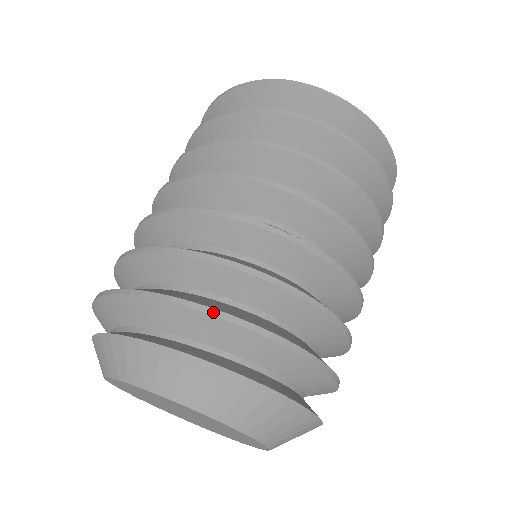
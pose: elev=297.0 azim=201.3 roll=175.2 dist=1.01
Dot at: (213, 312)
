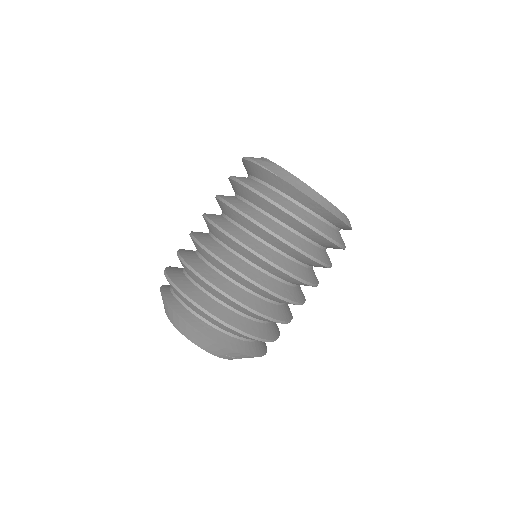
Dot at: (171, 283)
